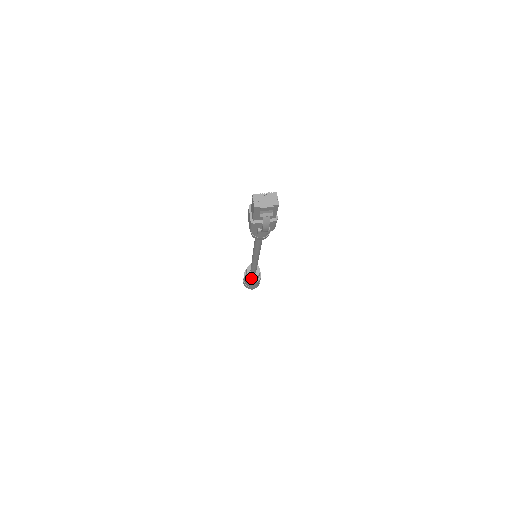
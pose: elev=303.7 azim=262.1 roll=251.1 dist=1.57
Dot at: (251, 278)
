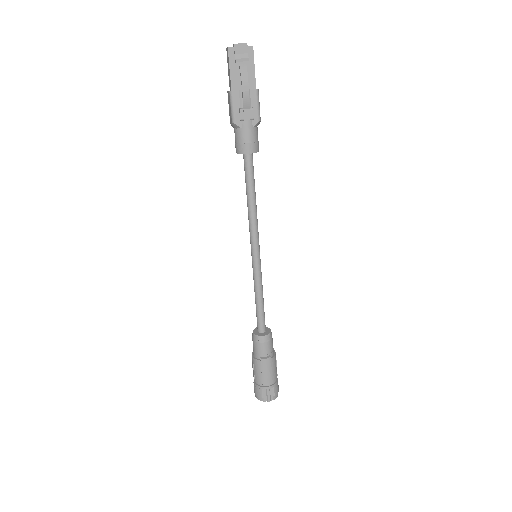
Dot at: (260, 341)
